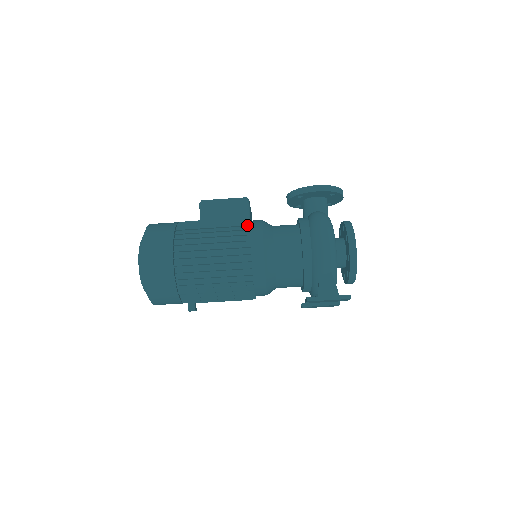
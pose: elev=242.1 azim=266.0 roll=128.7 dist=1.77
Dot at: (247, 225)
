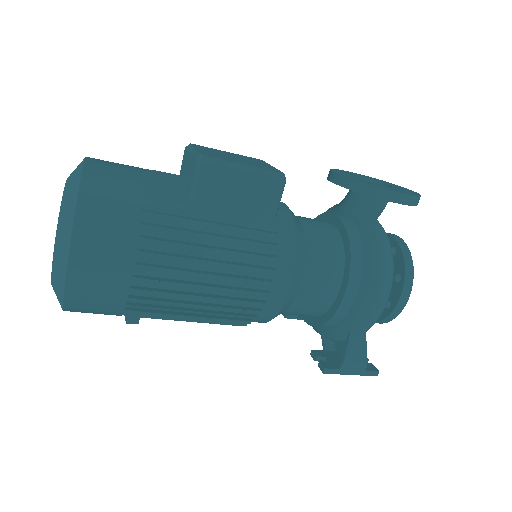
Dot at: (274, 233)
